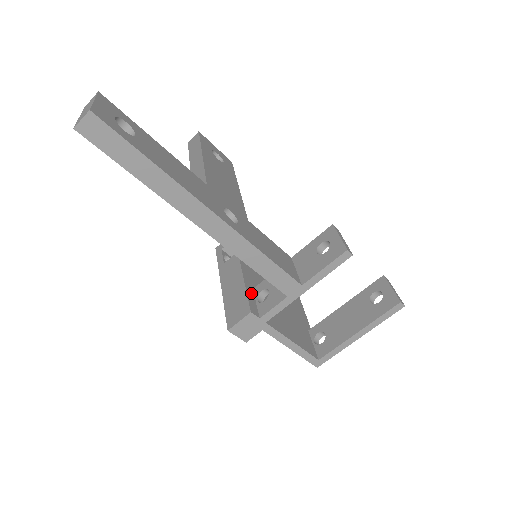
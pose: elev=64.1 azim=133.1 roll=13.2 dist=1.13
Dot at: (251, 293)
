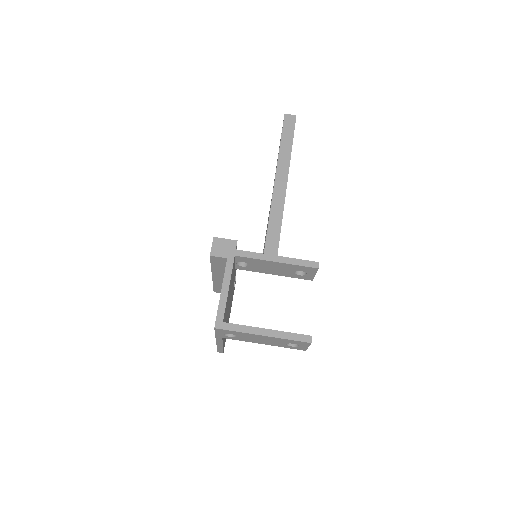
Dot at: occluded
